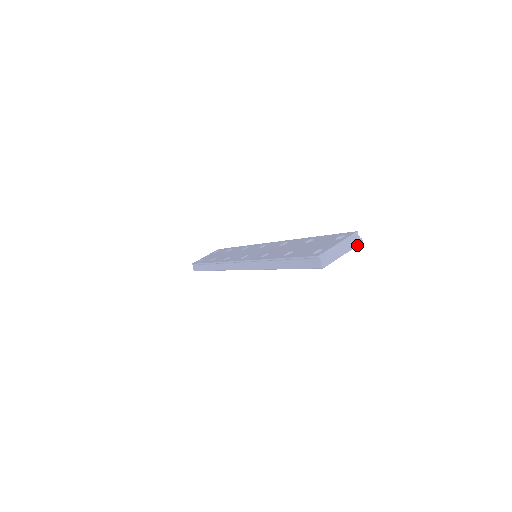
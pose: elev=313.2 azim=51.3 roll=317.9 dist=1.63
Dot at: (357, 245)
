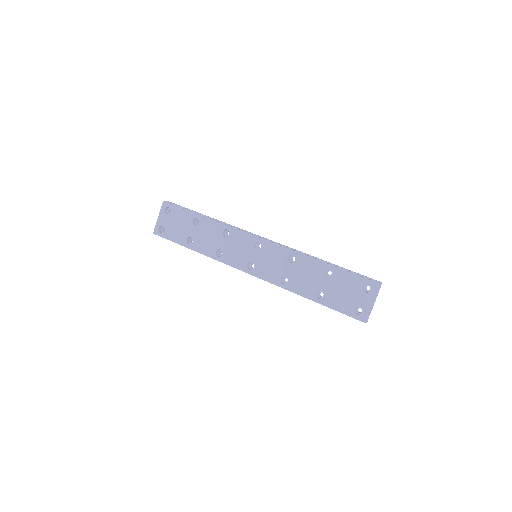
Dot at: occluded
